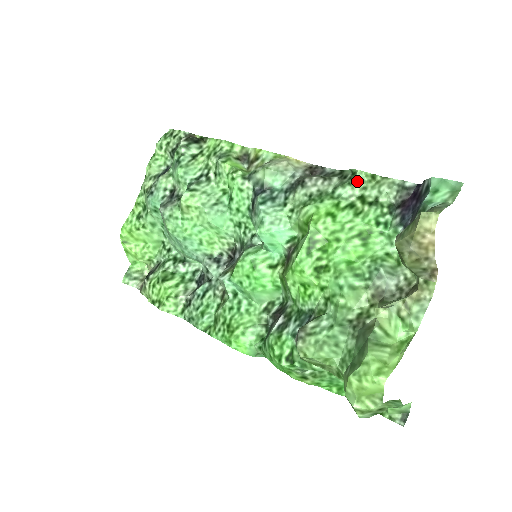
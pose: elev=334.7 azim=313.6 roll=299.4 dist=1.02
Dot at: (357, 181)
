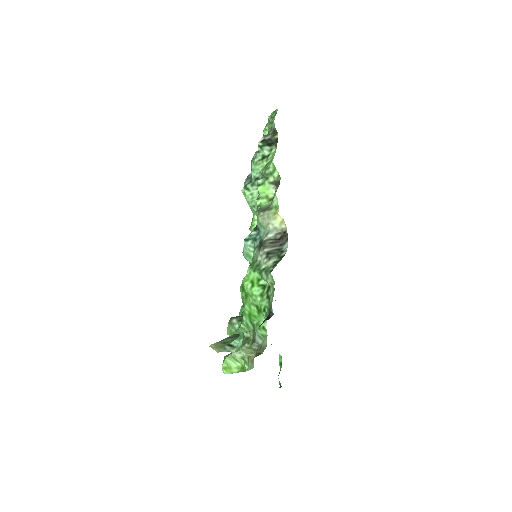
Dot at: (270, 277)
